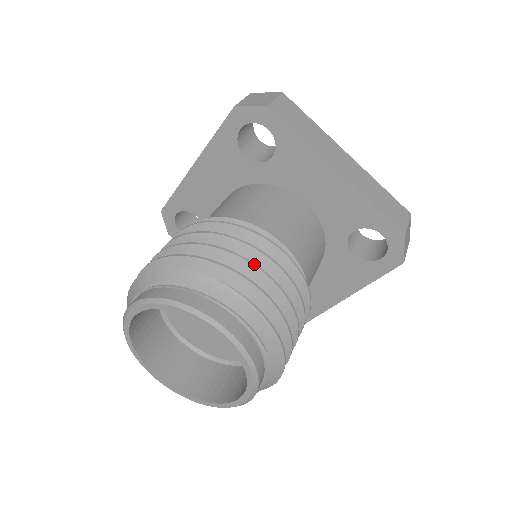
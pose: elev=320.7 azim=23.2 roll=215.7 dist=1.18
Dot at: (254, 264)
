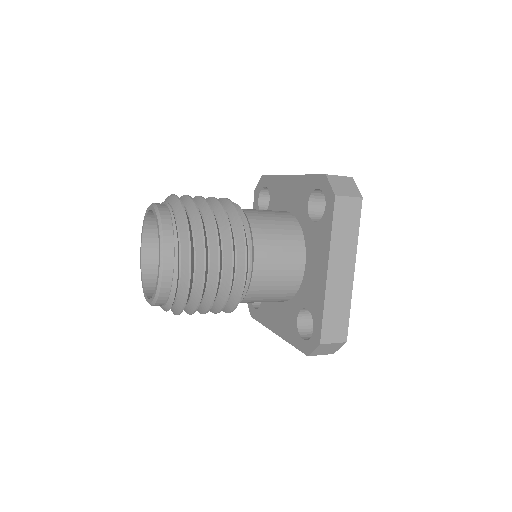
Dot at: (197, 196)
